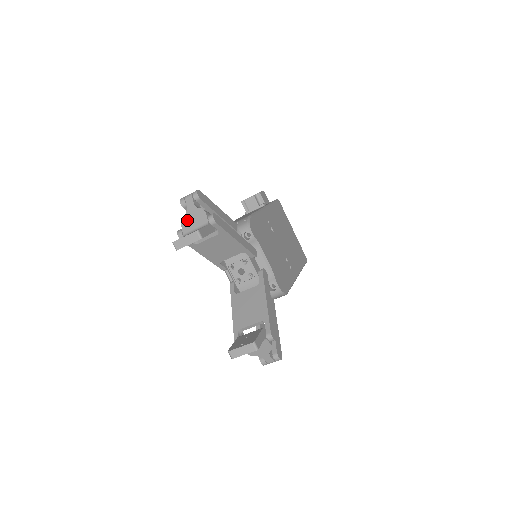
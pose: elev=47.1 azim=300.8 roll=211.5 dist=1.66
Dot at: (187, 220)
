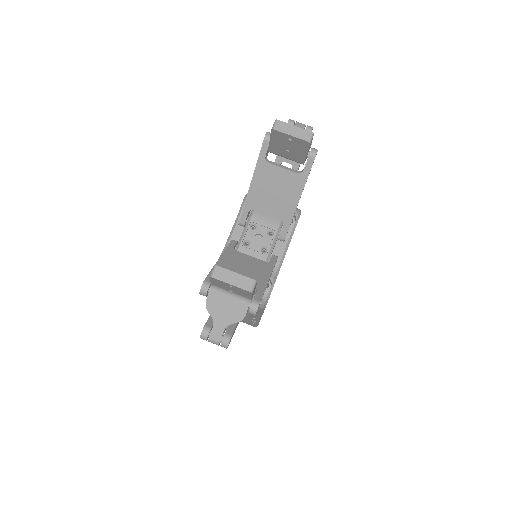
Dot at: occluded
